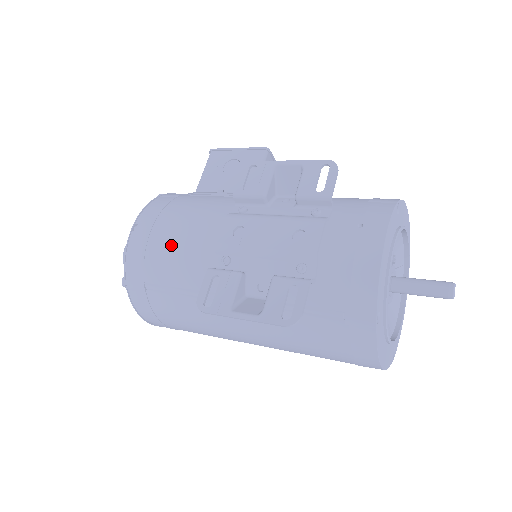
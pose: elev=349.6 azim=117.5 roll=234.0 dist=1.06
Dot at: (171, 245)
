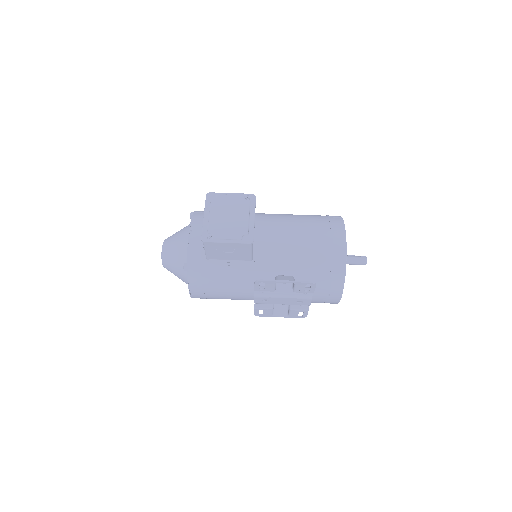
Dot at: occluded
